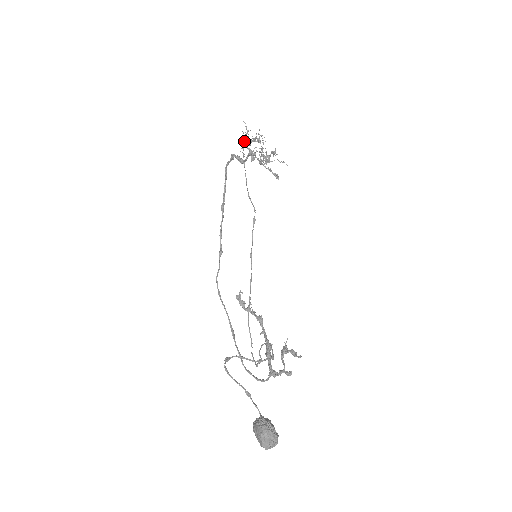
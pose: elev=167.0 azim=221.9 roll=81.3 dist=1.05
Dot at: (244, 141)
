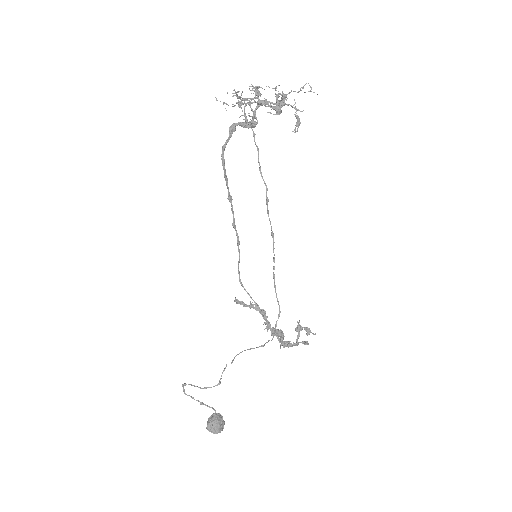
Dot at: (239, 104)
